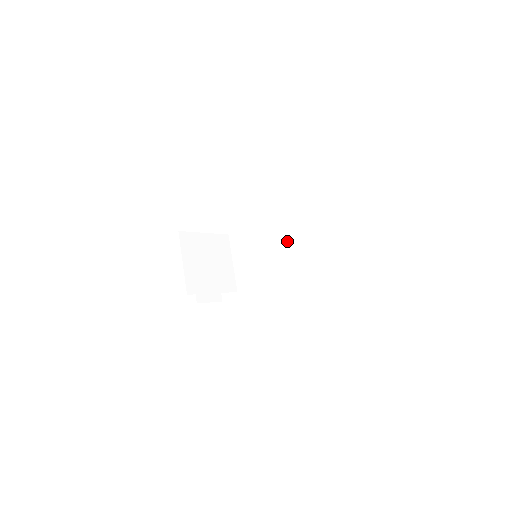
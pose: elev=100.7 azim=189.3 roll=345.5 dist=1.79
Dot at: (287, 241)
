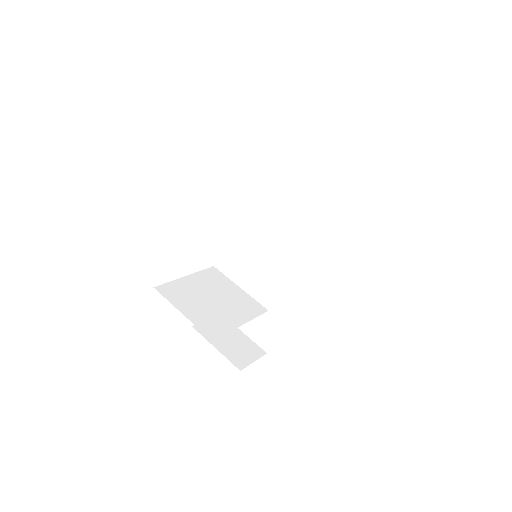
Dot at: (275, 224)
